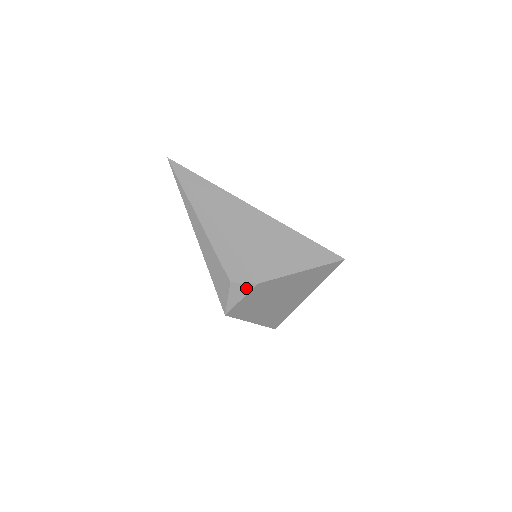
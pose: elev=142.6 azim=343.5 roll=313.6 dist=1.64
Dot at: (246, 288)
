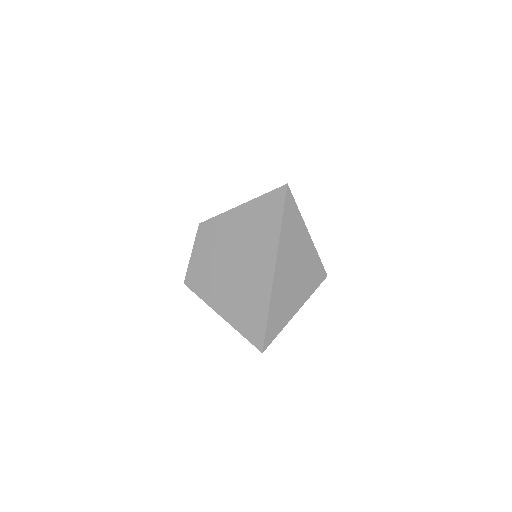
Dot at: (196, 238)
